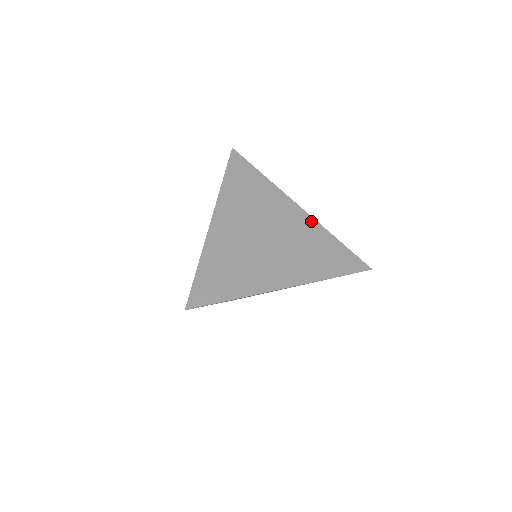
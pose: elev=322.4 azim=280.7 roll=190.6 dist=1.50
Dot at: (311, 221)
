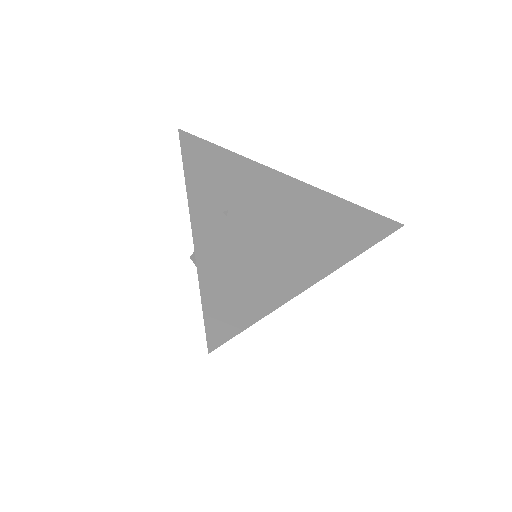
Dot at: (311, 189)
